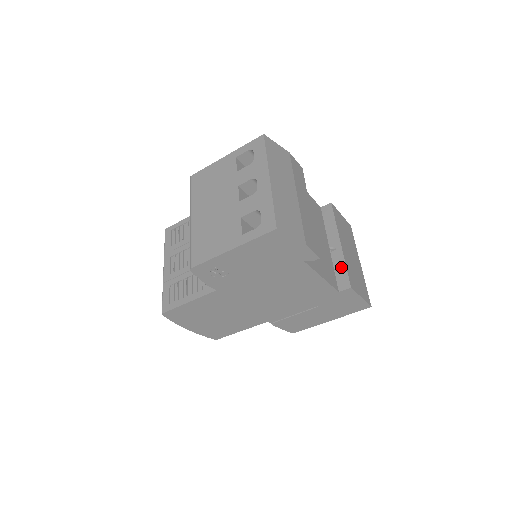
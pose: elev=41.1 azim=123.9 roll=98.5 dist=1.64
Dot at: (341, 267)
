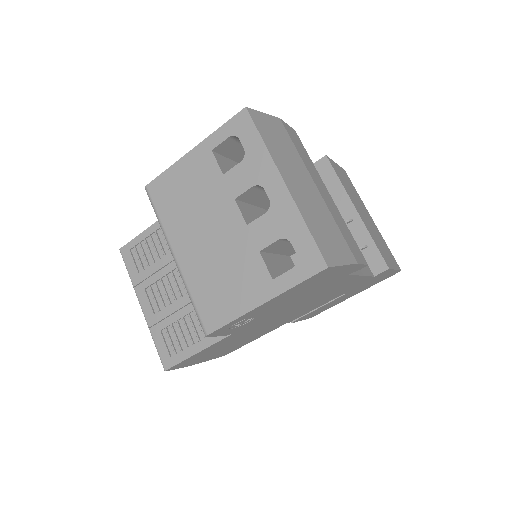
Dot at: (367, 243)
